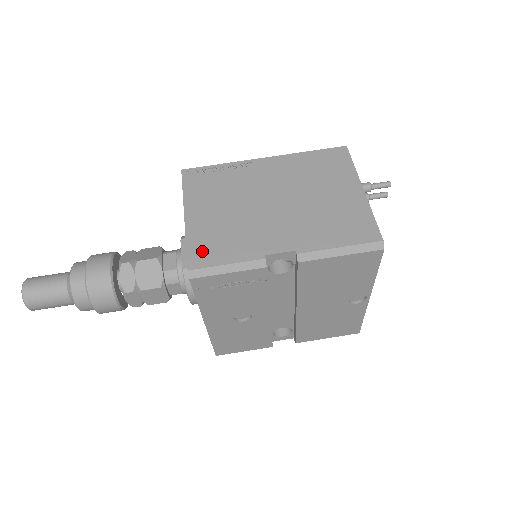
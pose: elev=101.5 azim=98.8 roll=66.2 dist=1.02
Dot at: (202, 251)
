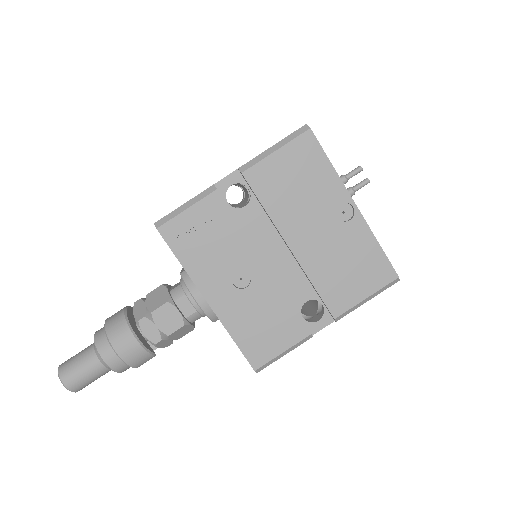
Dot at: occluded
